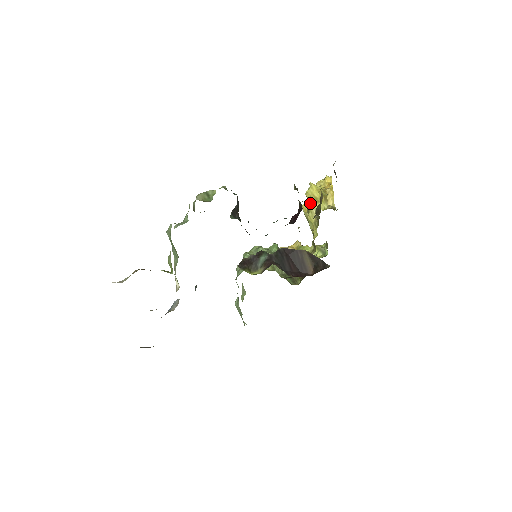
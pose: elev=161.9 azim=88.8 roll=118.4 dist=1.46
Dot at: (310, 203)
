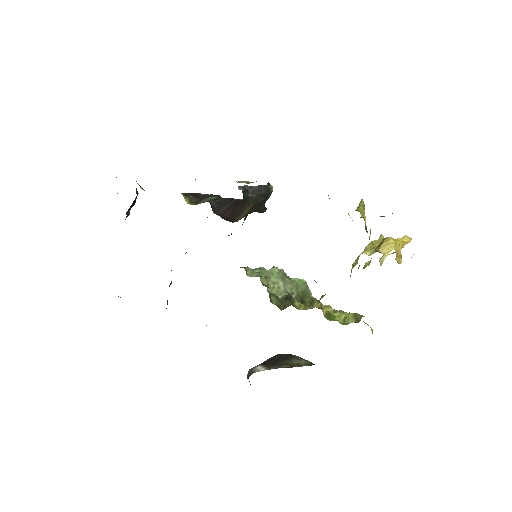
Dot at: (364, 250)
